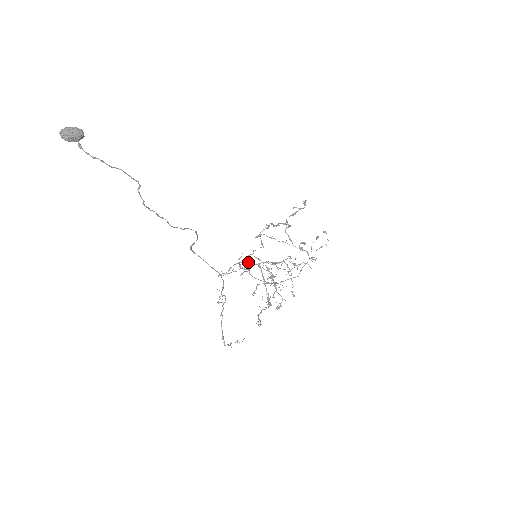
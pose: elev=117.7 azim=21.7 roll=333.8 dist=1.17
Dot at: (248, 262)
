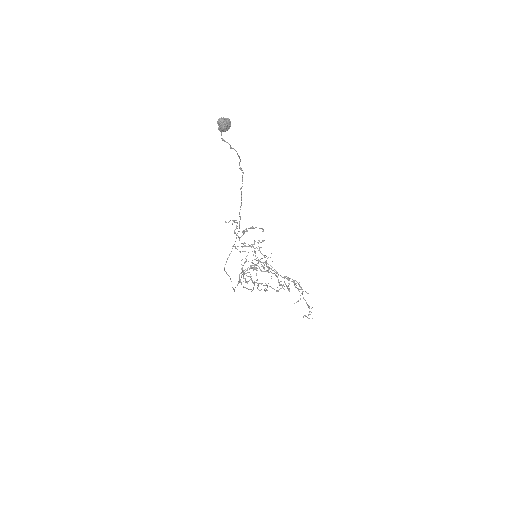
Dot at: (251, 266)
